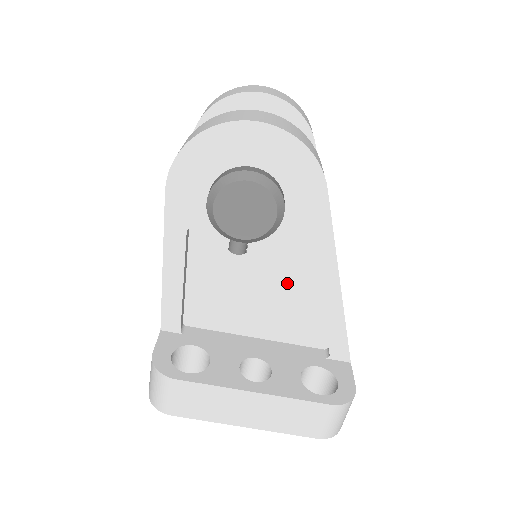
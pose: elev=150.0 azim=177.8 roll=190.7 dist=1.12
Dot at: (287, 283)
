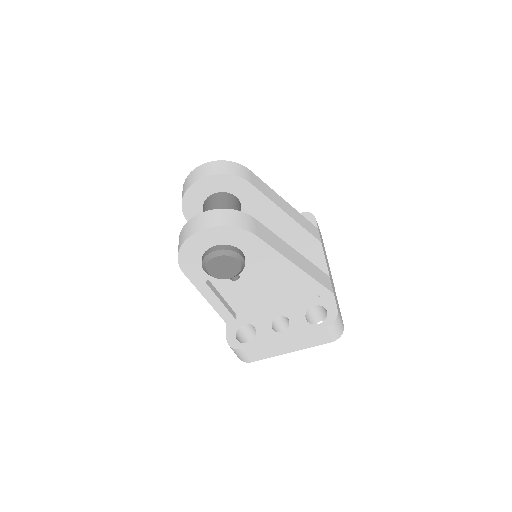
Dot at: (273, 275)
